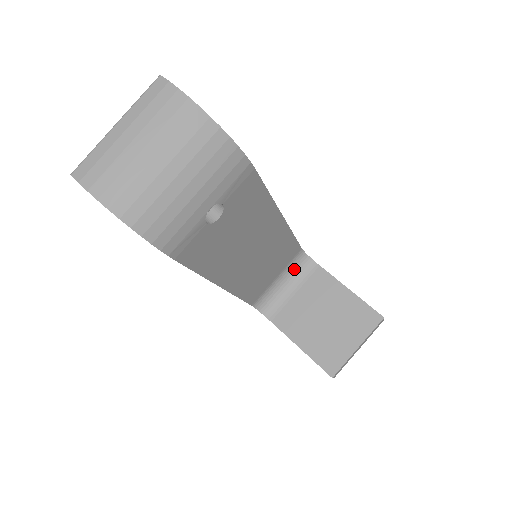
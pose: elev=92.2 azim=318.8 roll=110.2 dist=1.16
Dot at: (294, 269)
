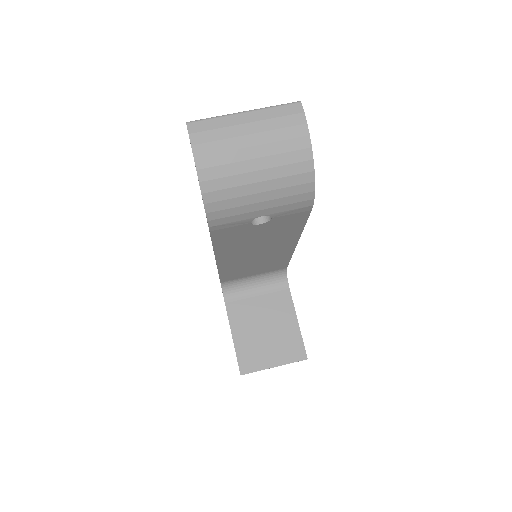
Dot at: (270, 278)
